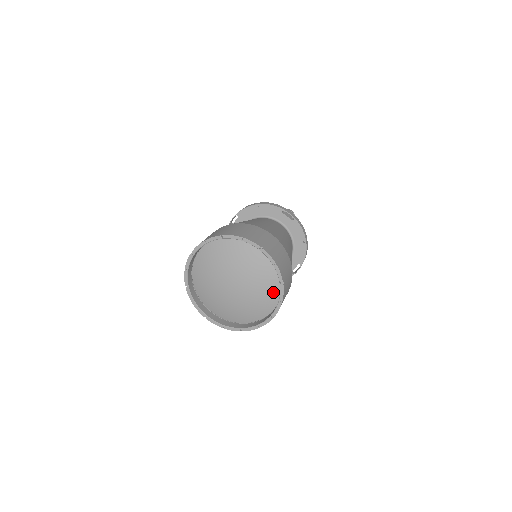
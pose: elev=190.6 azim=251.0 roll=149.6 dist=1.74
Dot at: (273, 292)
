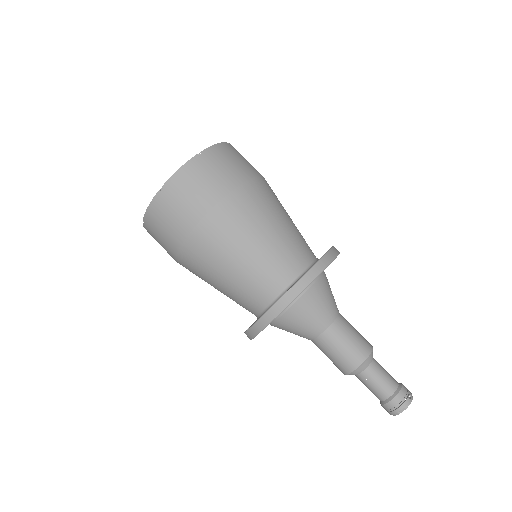
Dot at: occluded
